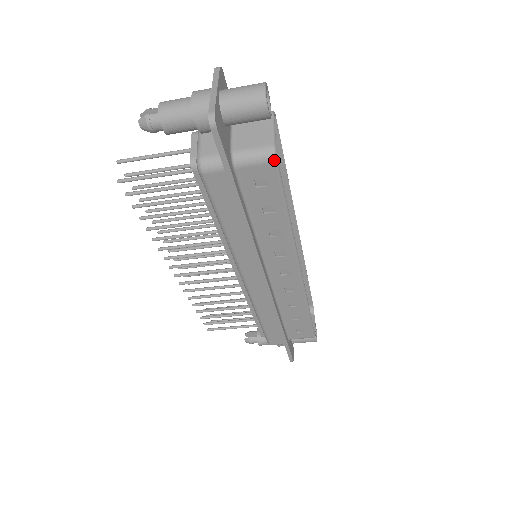
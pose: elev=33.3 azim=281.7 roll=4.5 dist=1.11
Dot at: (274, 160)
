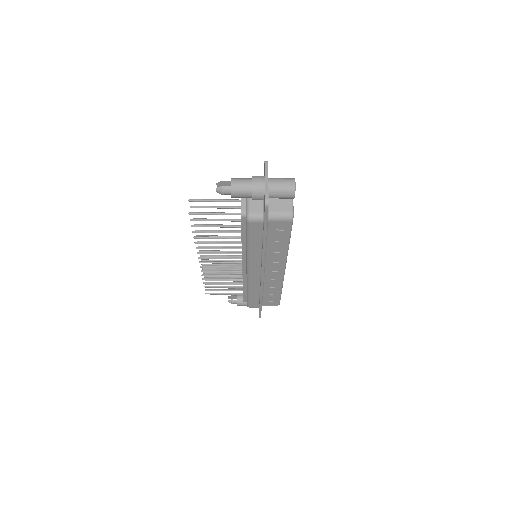
Dot at: (291, 220)
